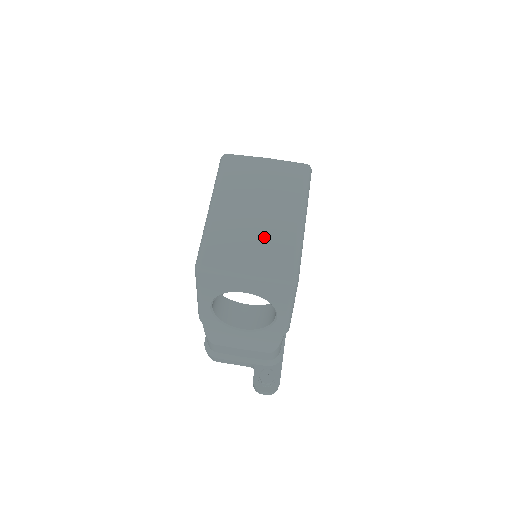
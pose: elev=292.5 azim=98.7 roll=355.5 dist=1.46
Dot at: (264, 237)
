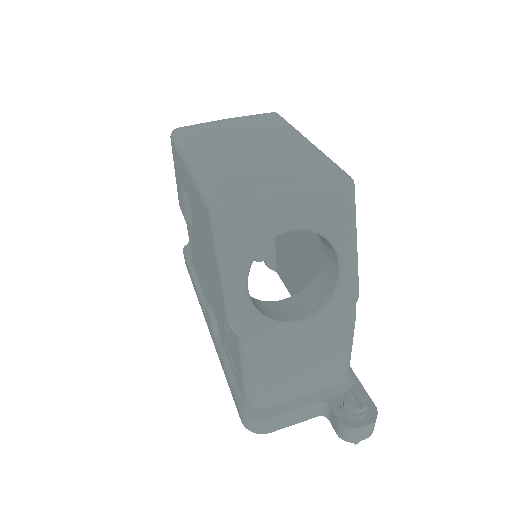
Dot at: (279, 159)
